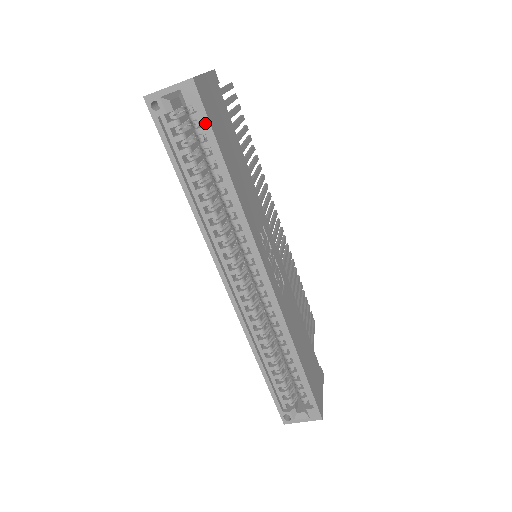
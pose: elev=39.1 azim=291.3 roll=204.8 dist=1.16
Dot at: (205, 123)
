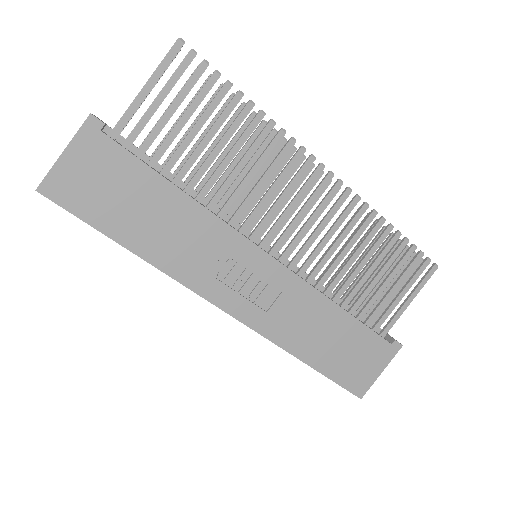
Dot at: (77, 216)
